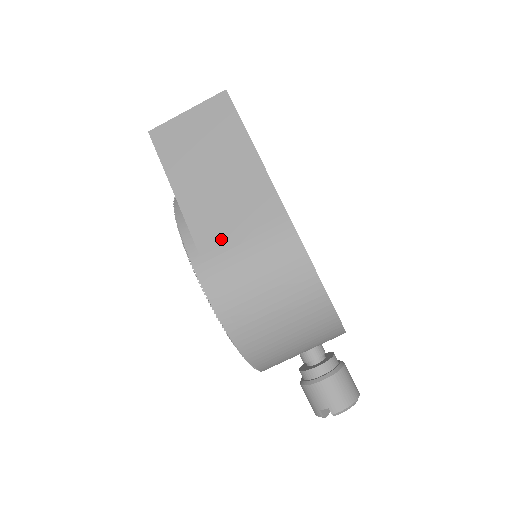
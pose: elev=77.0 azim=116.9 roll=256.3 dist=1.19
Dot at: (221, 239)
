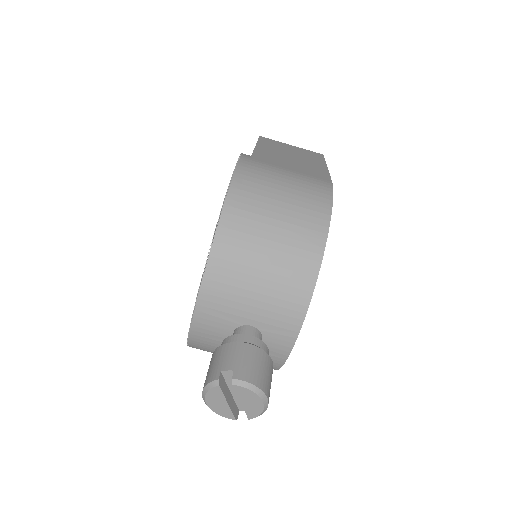
Dot at: (273, 163)
